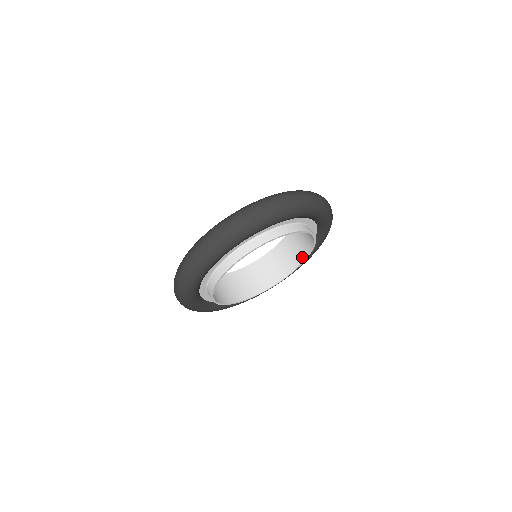
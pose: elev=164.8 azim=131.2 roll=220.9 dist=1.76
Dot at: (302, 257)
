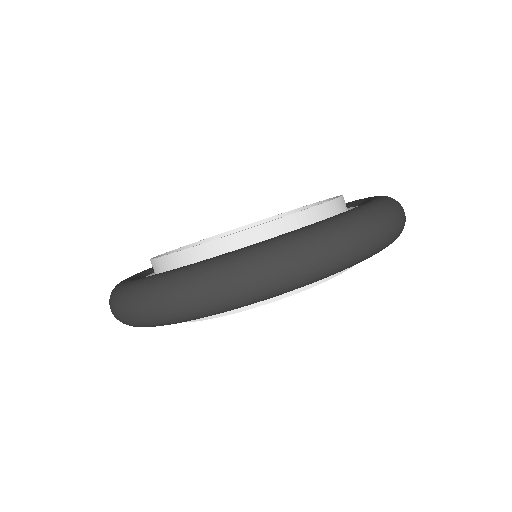
Dot at: occluded
